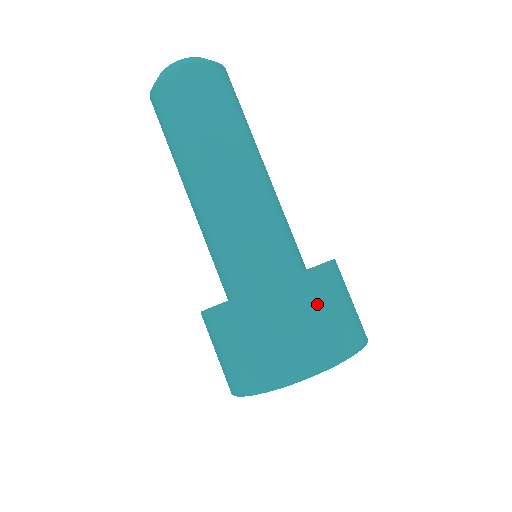
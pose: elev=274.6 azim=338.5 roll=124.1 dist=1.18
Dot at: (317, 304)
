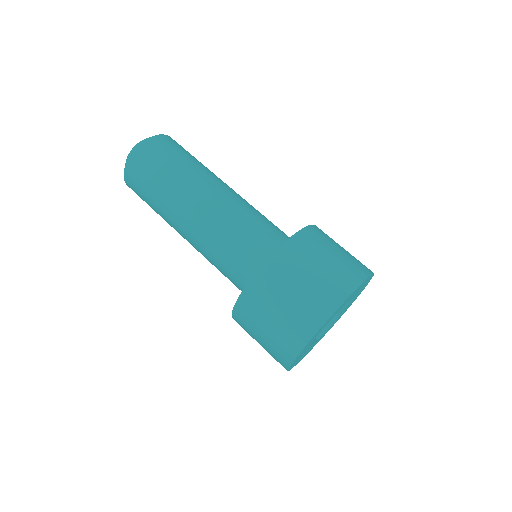
Dot at: occluded
